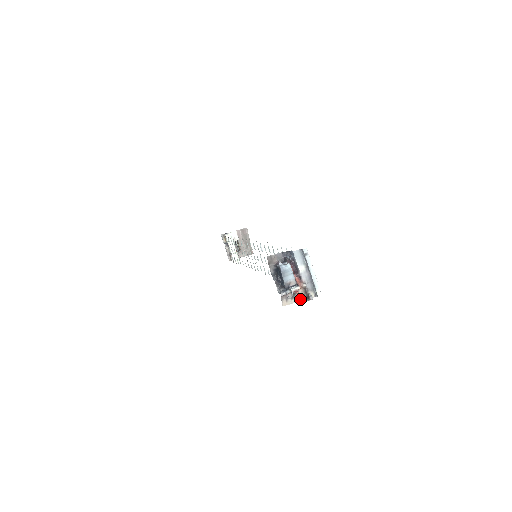
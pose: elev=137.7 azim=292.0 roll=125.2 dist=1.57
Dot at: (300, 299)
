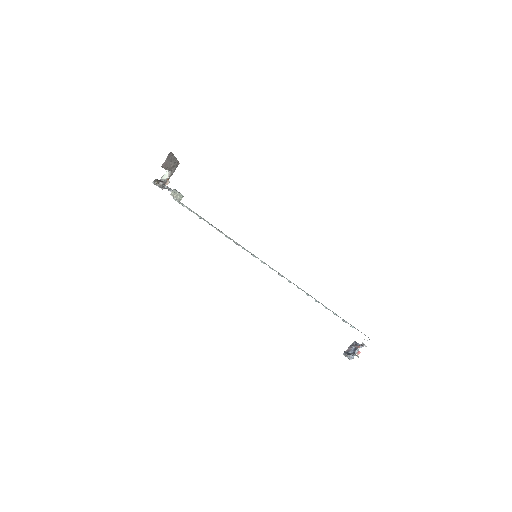
Dot at: occluded
